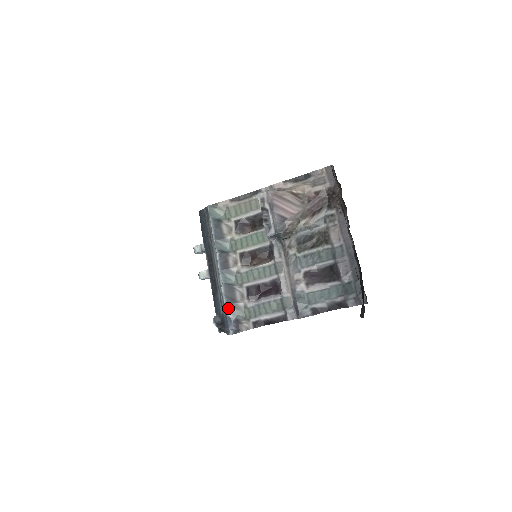
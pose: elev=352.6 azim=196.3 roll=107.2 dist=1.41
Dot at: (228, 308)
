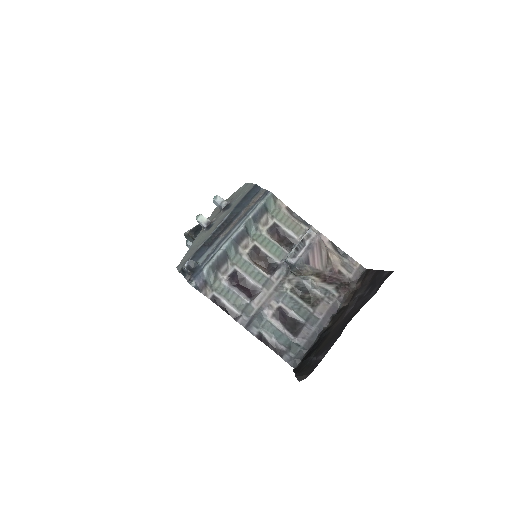
Dot at: (210, 268)
